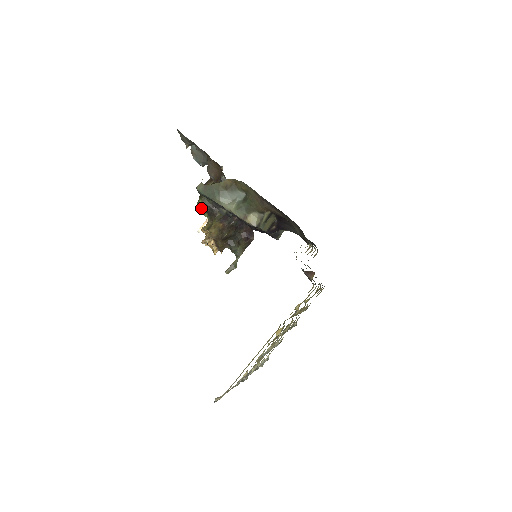
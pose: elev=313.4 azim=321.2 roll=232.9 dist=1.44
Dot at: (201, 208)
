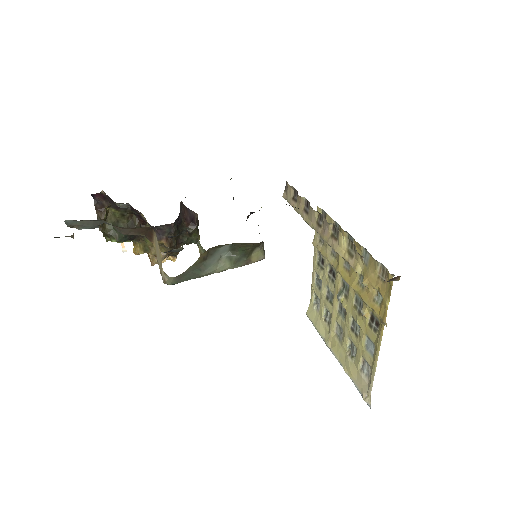
Dot at: occluded
